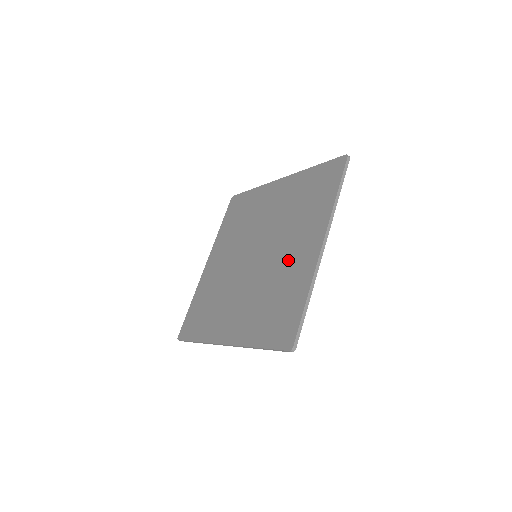
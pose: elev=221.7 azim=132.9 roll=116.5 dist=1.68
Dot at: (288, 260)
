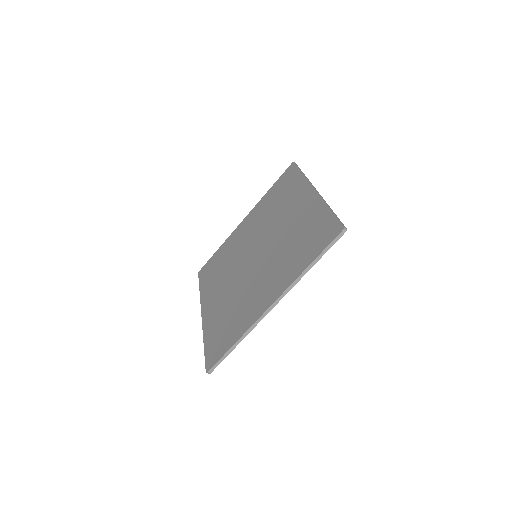
Dot at: (255, 291)
